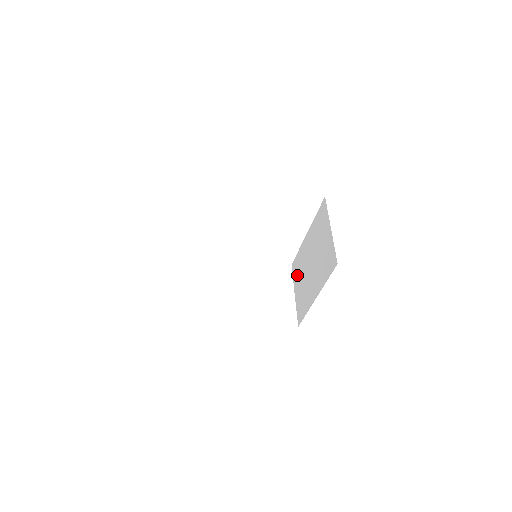
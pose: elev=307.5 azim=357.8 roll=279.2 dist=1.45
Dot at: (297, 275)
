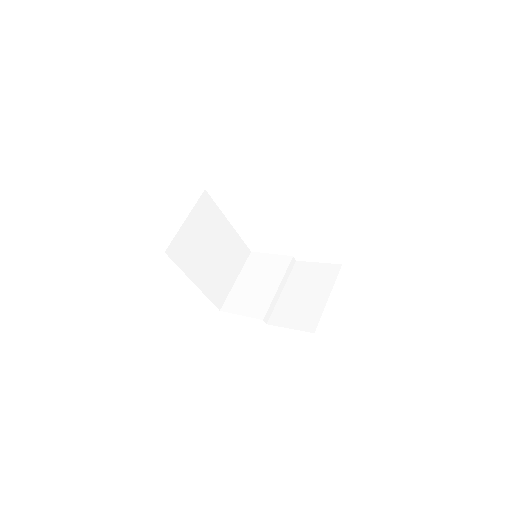
Dot at: occluded
